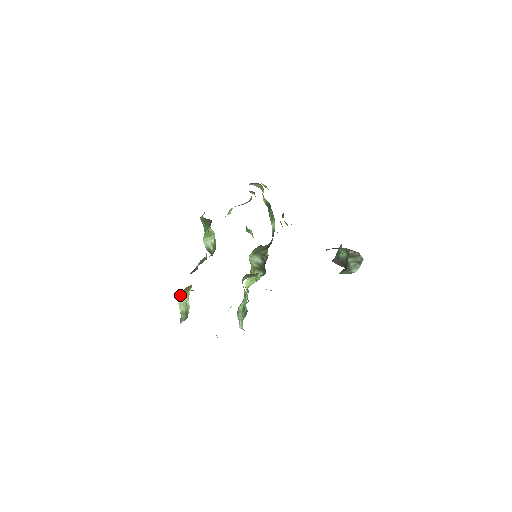
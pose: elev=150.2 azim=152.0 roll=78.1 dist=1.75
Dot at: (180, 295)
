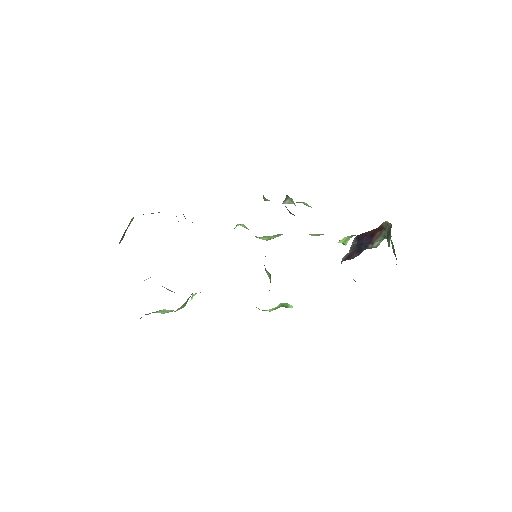
Dot at: occluded
